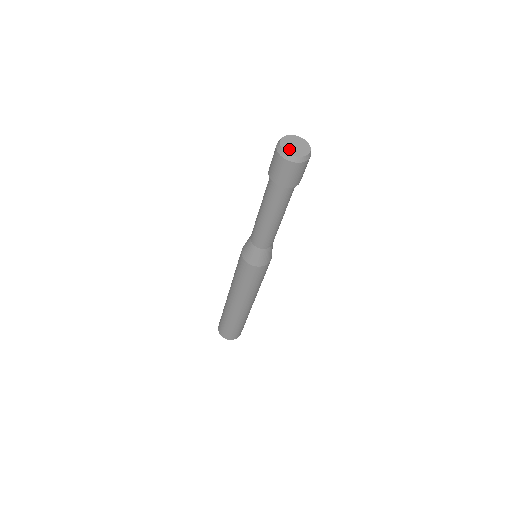
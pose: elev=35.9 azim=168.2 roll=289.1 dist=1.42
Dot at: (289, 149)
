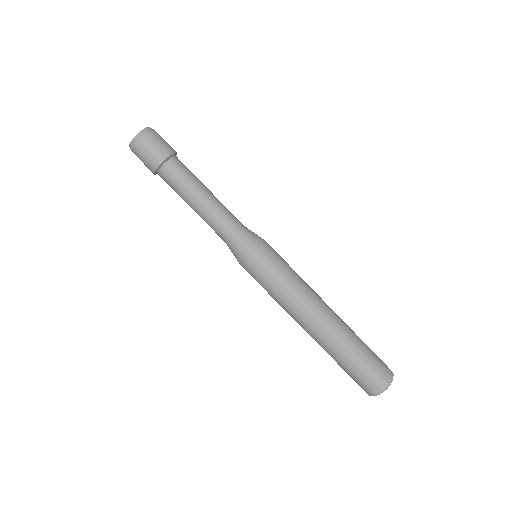
Dot at: occluded
